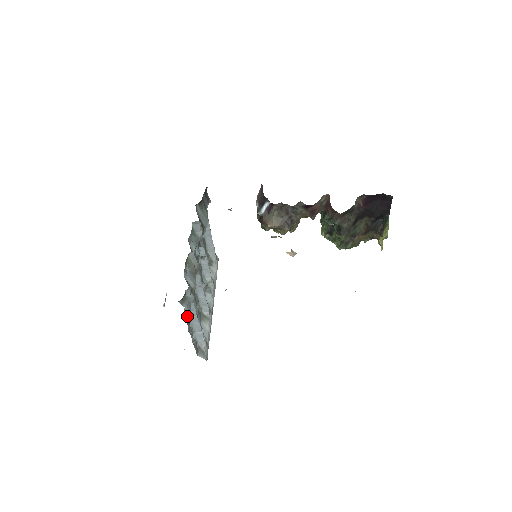
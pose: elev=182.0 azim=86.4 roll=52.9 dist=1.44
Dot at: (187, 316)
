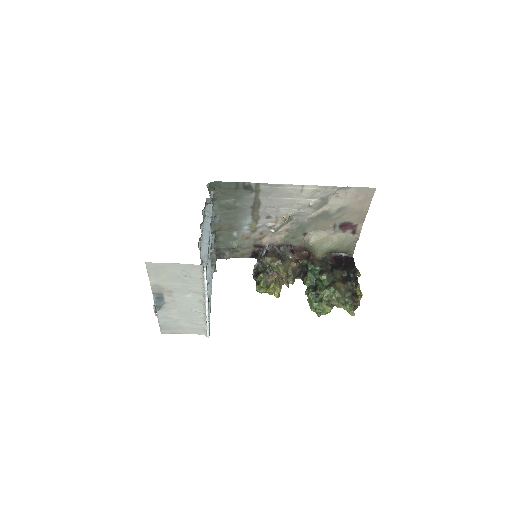
Dot at: (203, 218)
